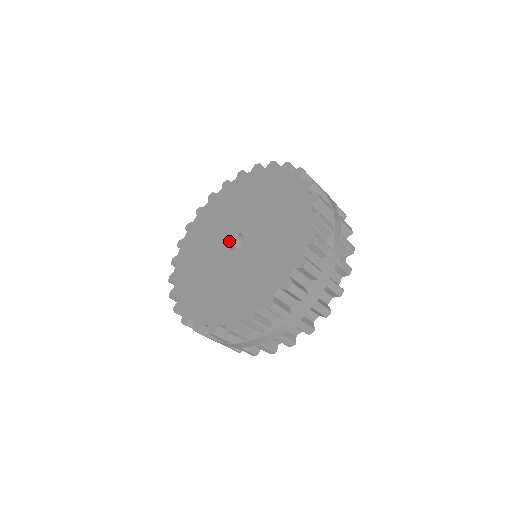
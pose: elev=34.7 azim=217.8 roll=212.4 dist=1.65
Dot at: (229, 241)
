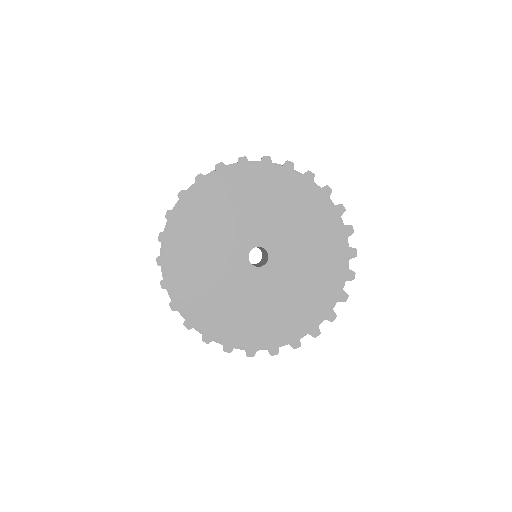
Dot at: (249, 252)
